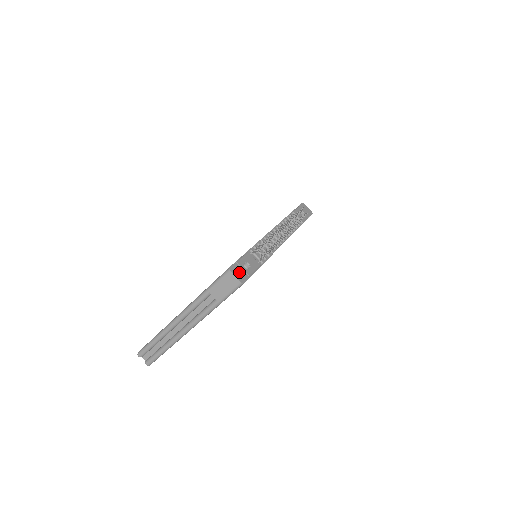
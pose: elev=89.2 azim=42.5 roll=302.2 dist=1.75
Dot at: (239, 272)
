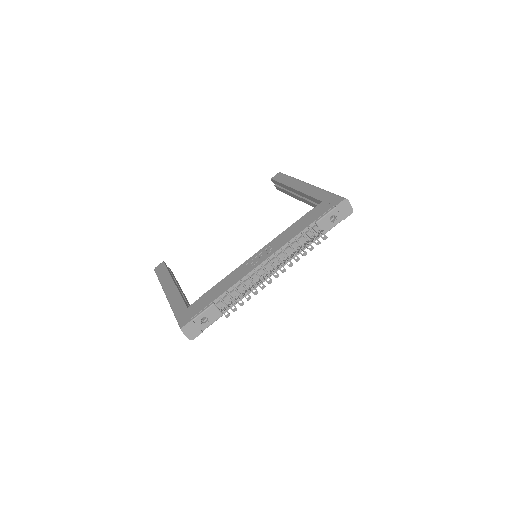
Dot at: (192, 330)
